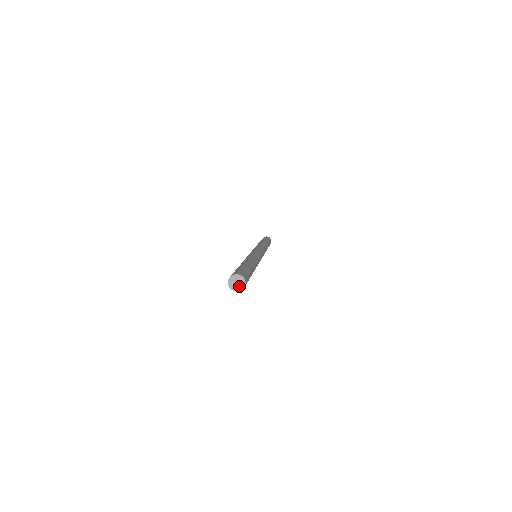
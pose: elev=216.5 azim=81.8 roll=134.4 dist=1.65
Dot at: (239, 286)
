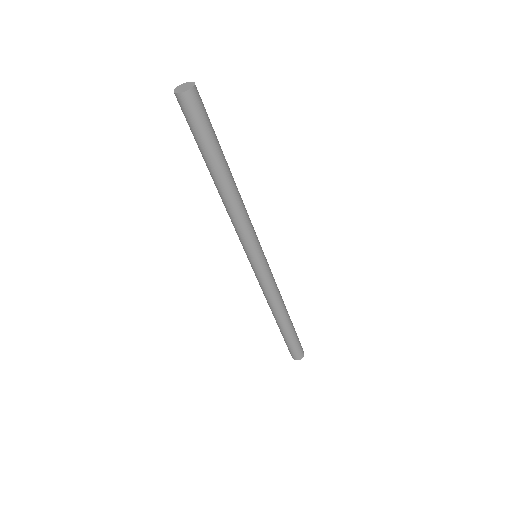
Dot at: (187, 88)
